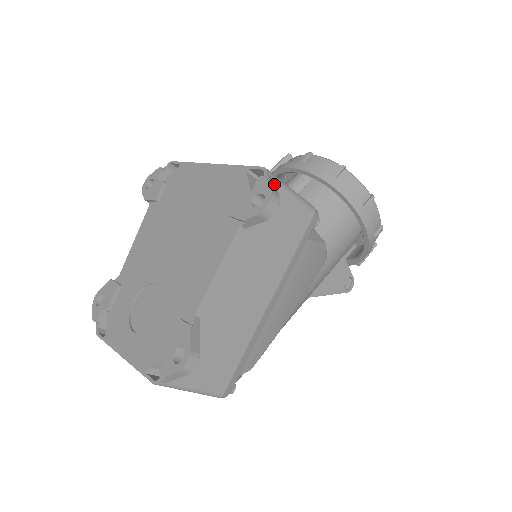
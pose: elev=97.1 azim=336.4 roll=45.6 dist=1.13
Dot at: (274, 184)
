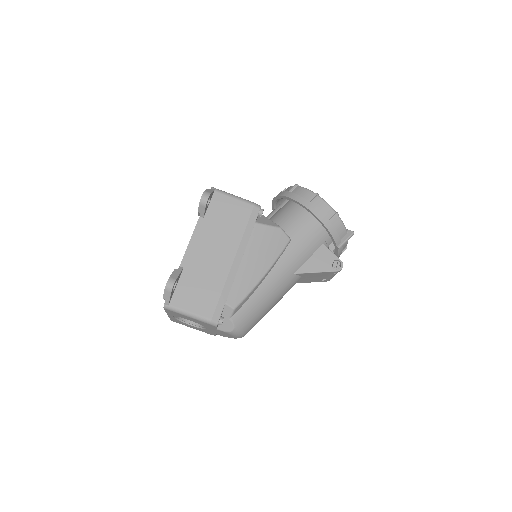
Dot at: (213, 191)
